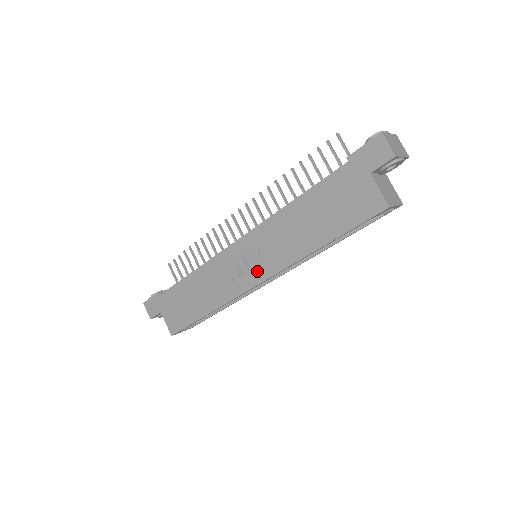
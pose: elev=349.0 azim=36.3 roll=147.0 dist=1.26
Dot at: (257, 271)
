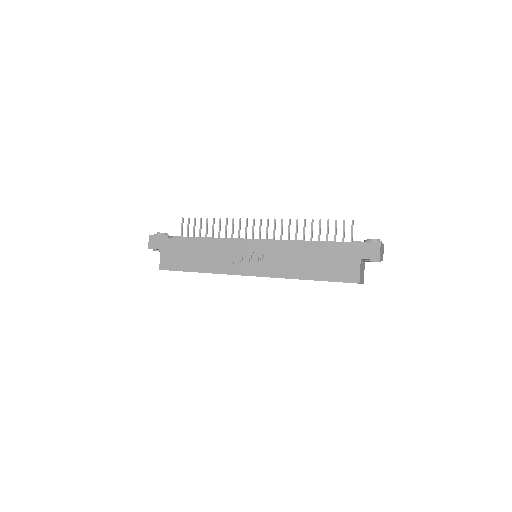
Dot at: (254, 267)
